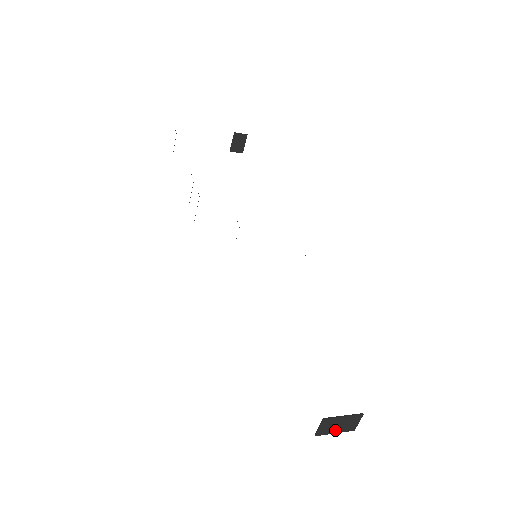
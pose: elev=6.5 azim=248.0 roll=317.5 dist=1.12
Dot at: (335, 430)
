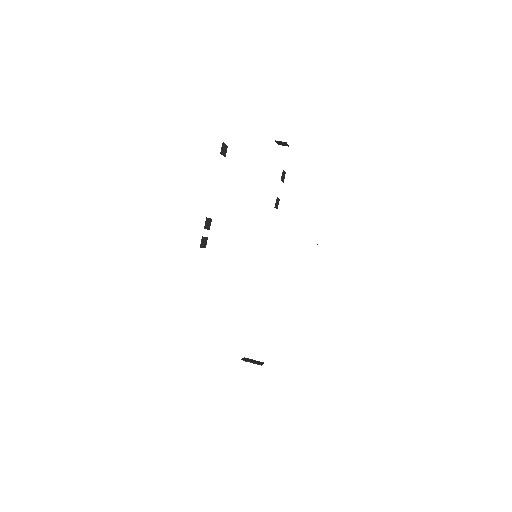
Dot at: (253, 361)
